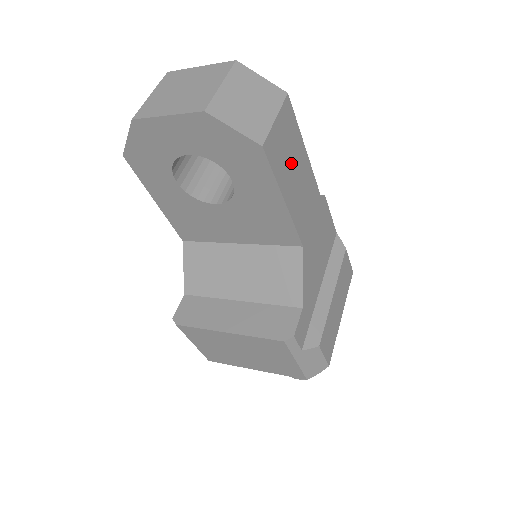
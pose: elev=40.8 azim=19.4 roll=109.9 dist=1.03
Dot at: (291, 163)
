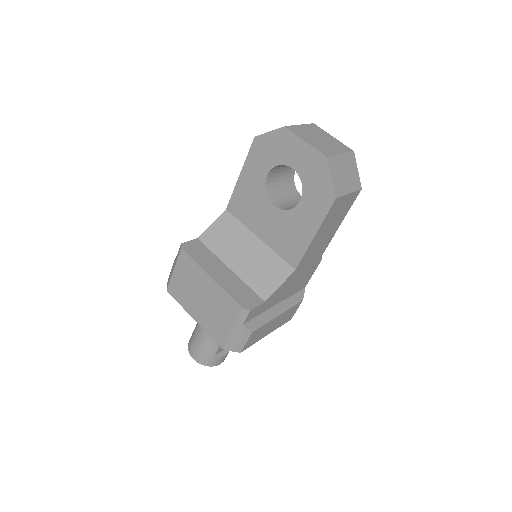
Dot at: (333, 222)
